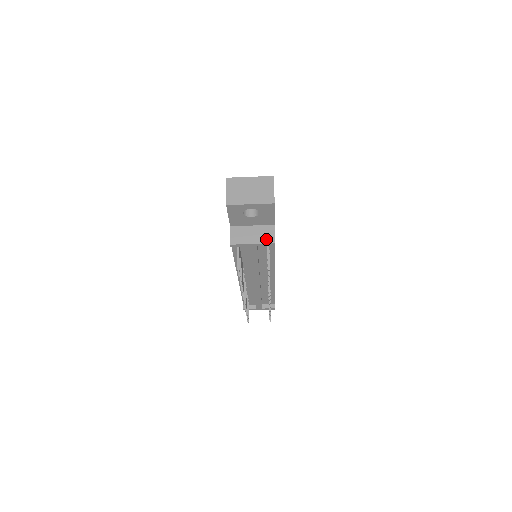
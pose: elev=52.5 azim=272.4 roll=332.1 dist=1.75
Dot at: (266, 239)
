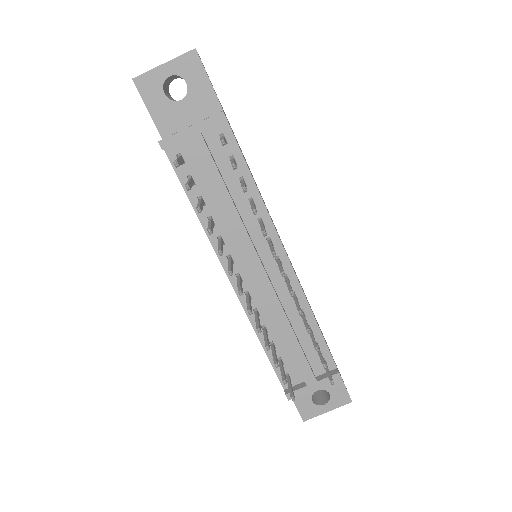
Dot at: (210, 117)
